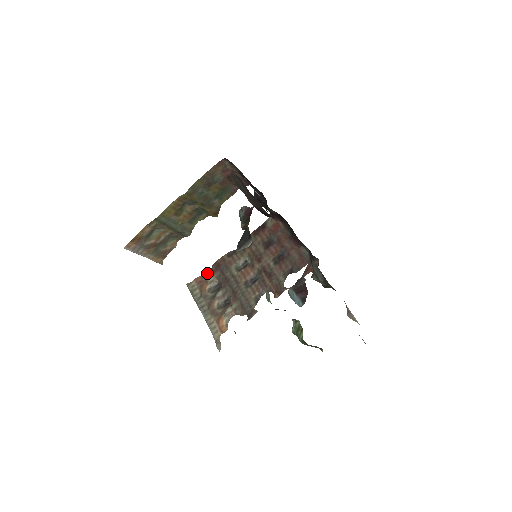
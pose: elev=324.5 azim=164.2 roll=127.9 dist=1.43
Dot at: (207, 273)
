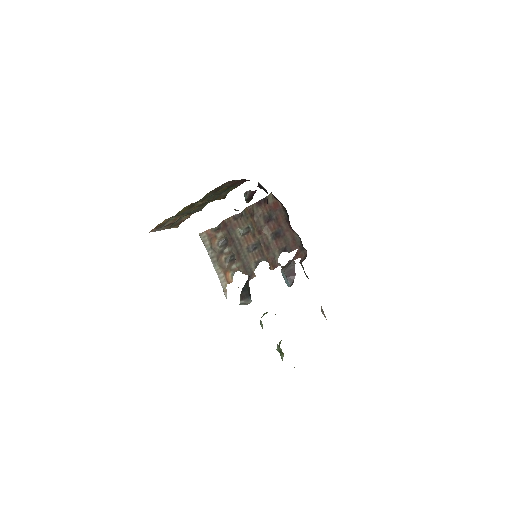
Dot at: (216, 227)
